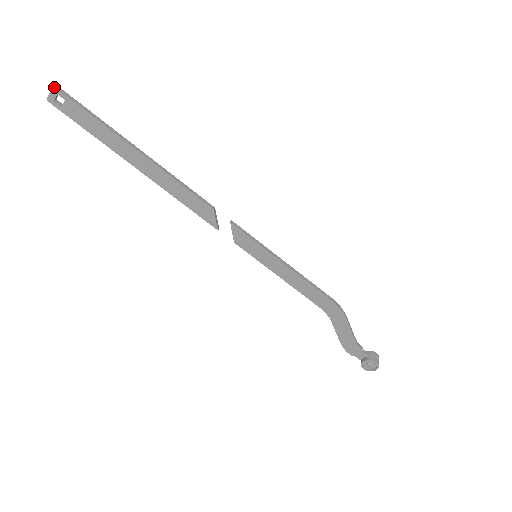
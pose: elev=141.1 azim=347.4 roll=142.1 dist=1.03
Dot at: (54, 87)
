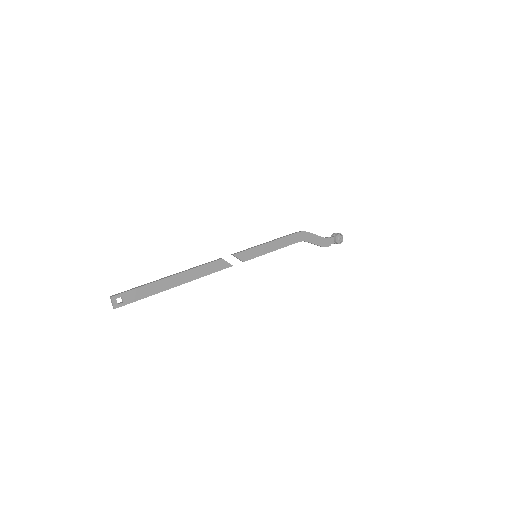
Dot at: (112, 297)
